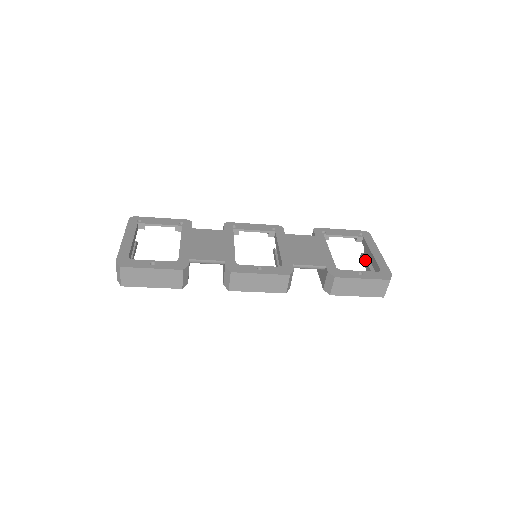
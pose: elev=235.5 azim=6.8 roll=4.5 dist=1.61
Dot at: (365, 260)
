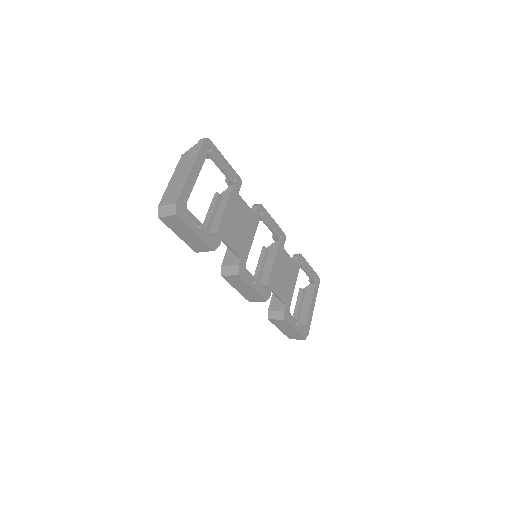
Dot at: (301, 299)
